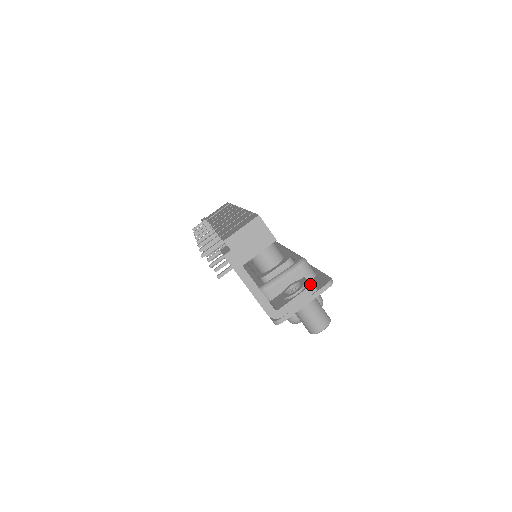
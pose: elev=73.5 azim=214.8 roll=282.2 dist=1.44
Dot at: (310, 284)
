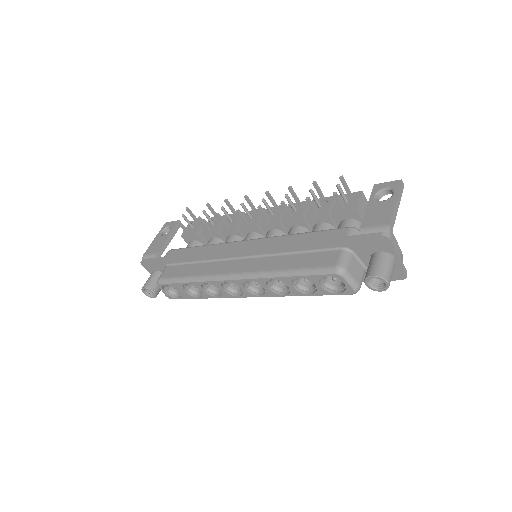
Dot at: occluded
